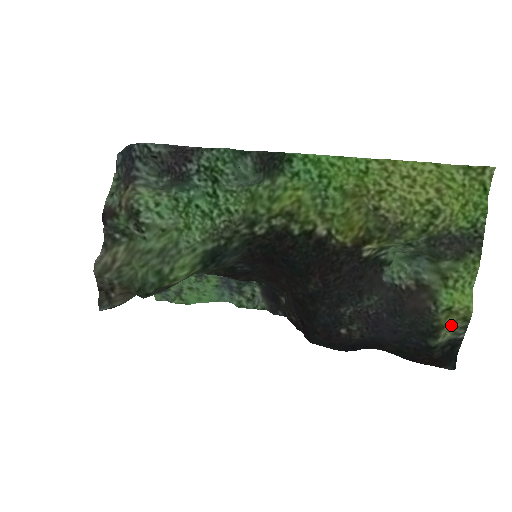
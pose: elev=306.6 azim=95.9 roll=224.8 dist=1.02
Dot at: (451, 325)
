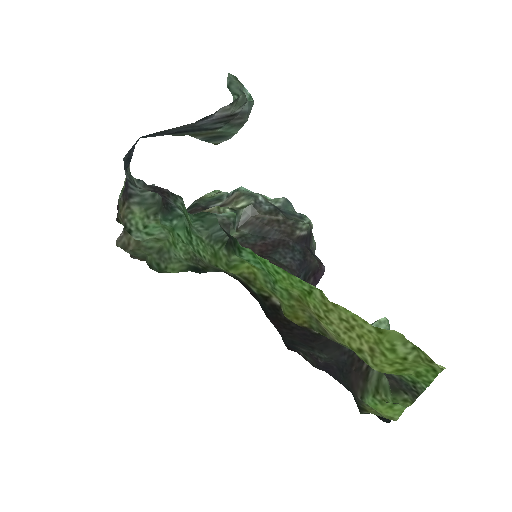
Dot at: (376, 413)
